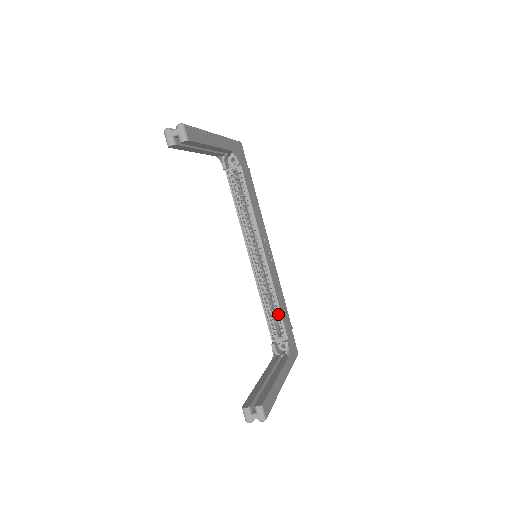
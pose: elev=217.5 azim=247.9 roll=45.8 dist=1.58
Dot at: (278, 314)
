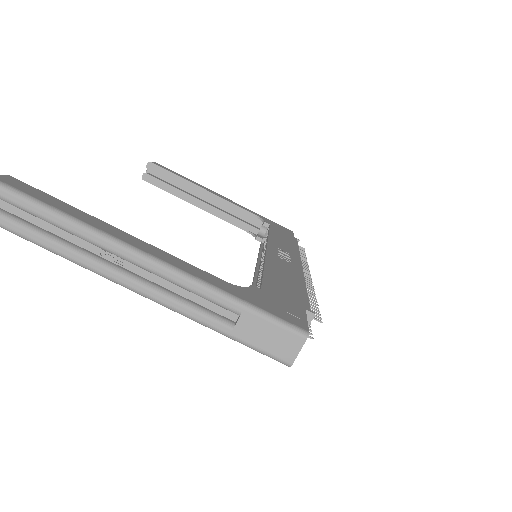
Dot at: occluded
